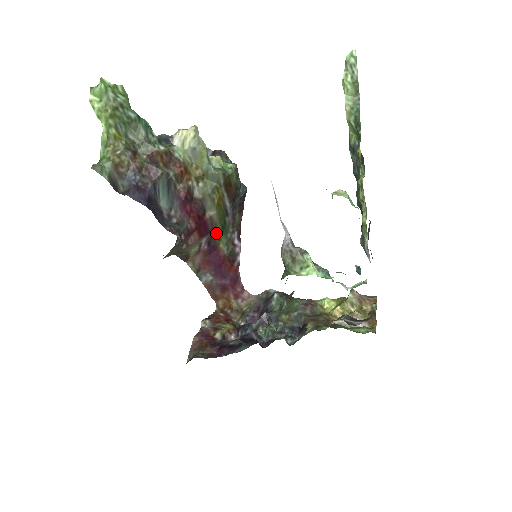
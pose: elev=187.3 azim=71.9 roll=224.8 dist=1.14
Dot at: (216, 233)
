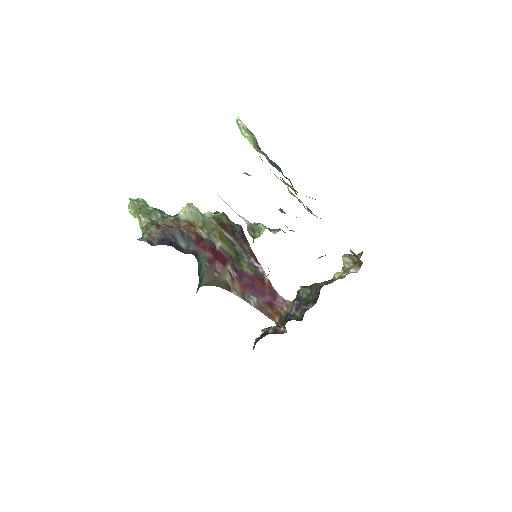
Dot at: (234, 260)
